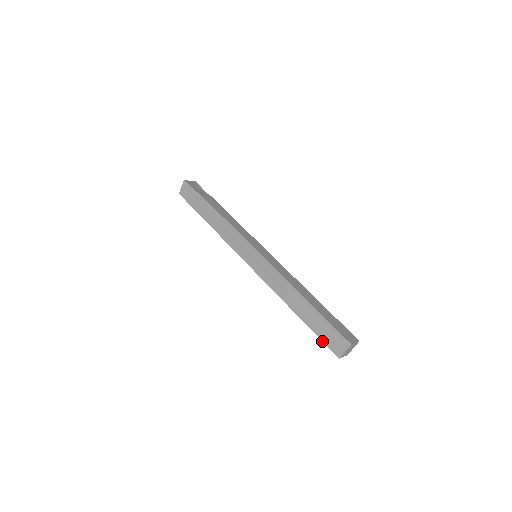
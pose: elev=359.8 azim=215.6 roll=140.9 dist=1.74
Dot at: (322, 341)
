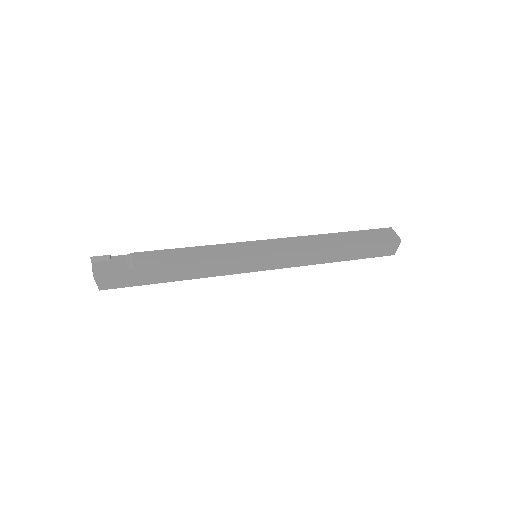
Dot at: occluded
